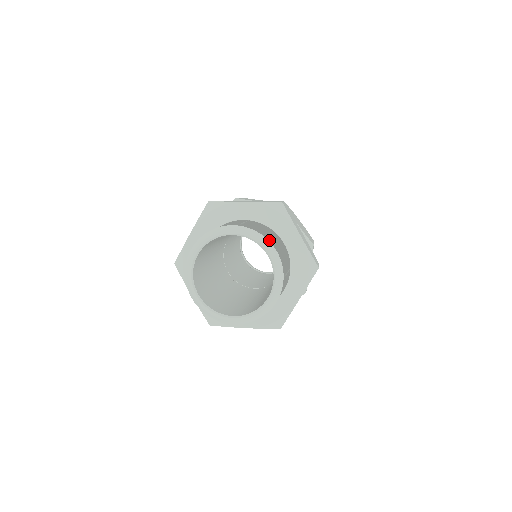
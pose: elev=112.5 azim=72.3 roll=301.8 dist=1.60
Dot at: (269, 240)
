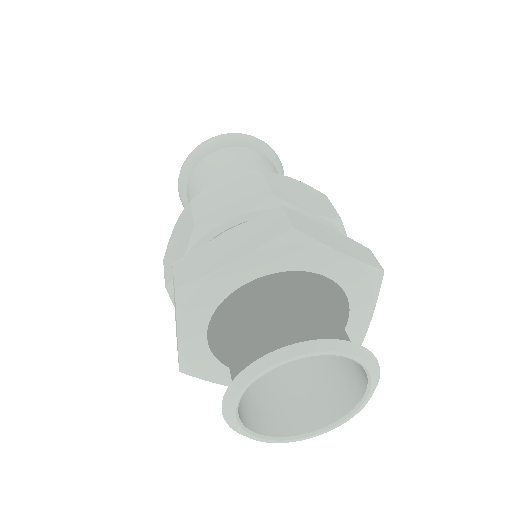
Dot at: (298, 281)
